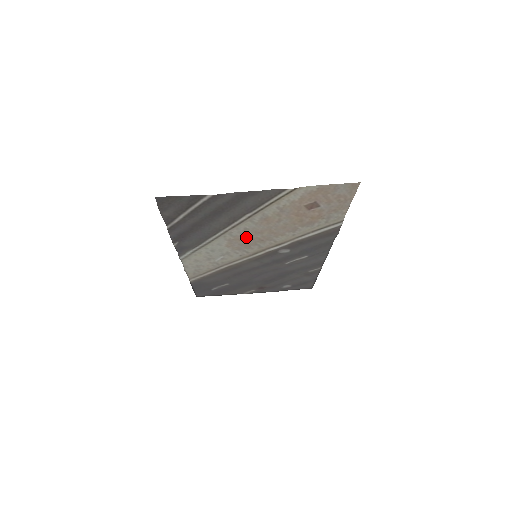
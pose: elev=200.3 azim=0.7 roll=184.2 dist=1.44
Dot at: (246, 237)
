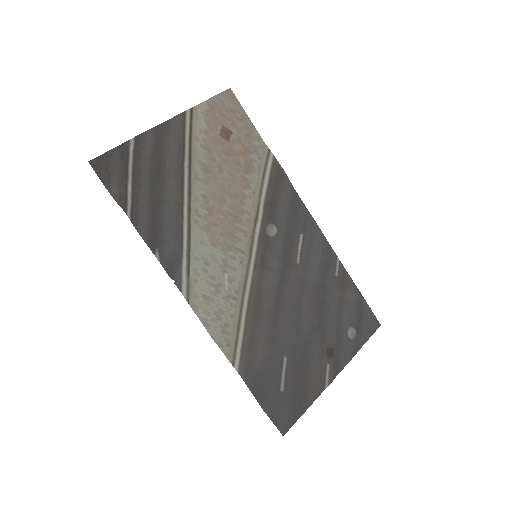
Dot at: (216, 216)
